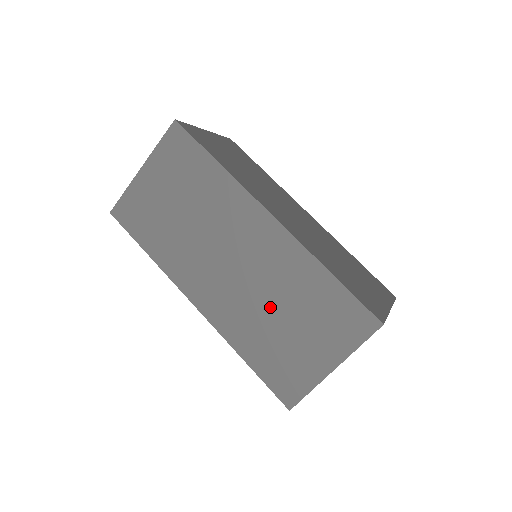
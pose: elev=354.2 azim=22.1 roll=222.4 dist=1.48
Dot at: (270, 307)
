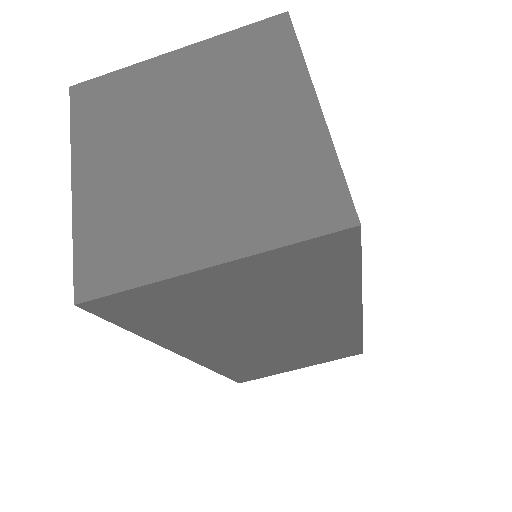
Dot at: (284, 354)
